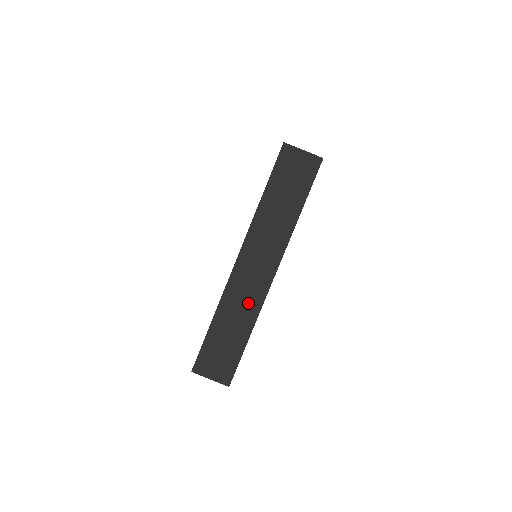
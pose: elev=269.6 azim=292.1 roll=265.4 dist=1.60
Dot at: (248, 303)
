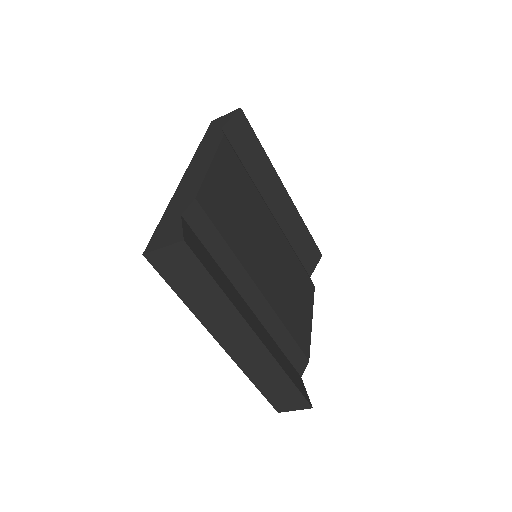
Dot at: (263, 363)
